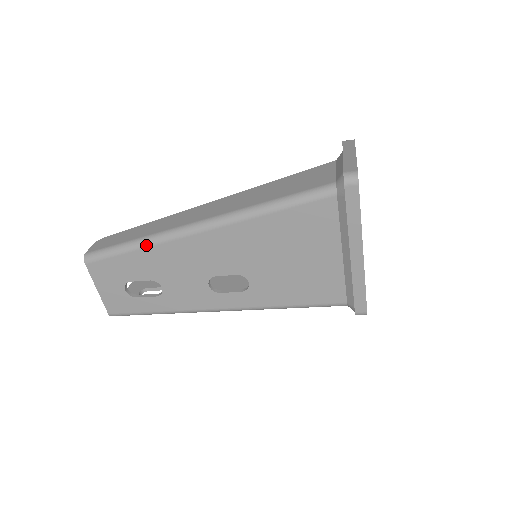
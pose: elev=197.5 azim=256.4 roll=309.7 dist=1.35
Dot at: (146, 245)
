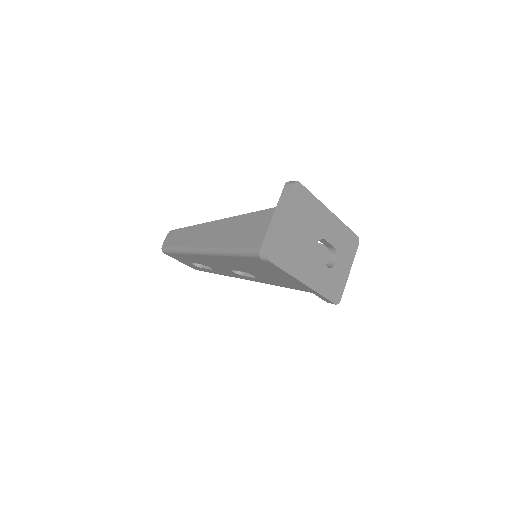
Dot at: (185, 253)
